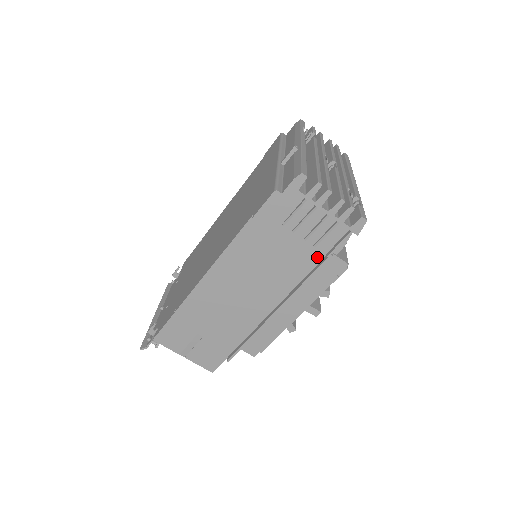
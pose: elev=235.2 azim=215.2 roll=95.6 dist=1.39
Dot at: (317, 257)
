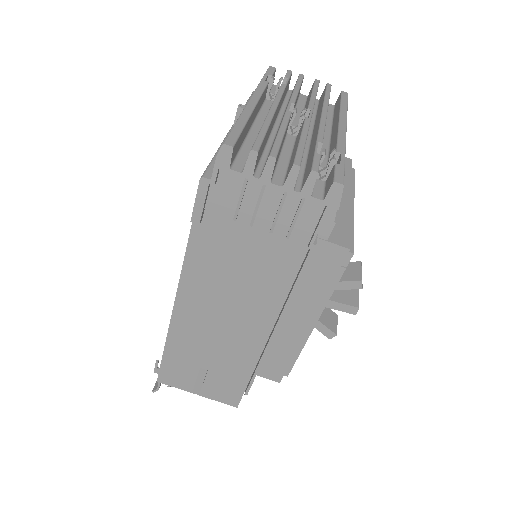
Dot at: (299, 250)
